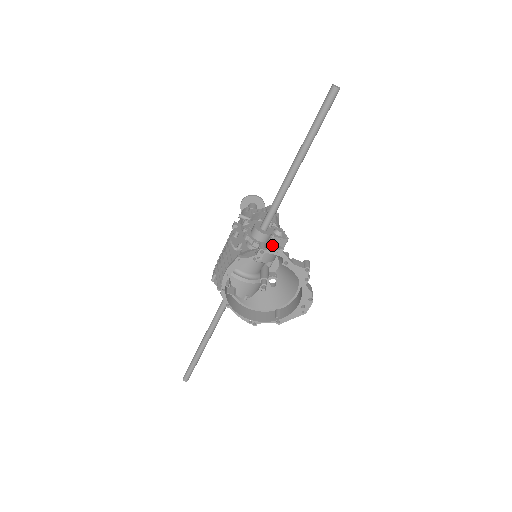
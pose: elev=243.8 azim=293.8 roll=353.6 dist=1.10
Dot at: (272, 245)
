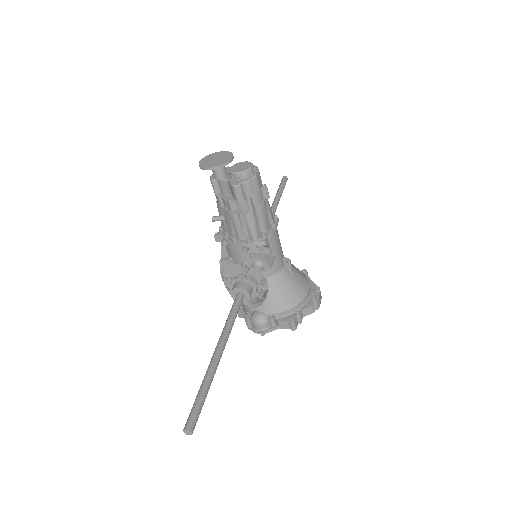
Dot at: (254, 326)
